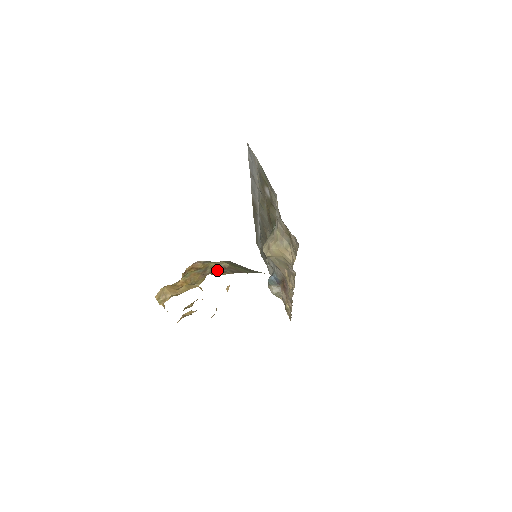
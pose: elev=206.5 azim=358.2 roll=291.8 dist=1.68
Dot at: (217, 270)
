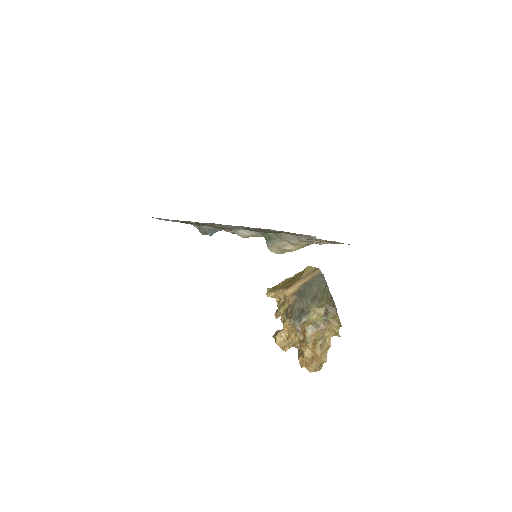
Dot at: (329, 317)
